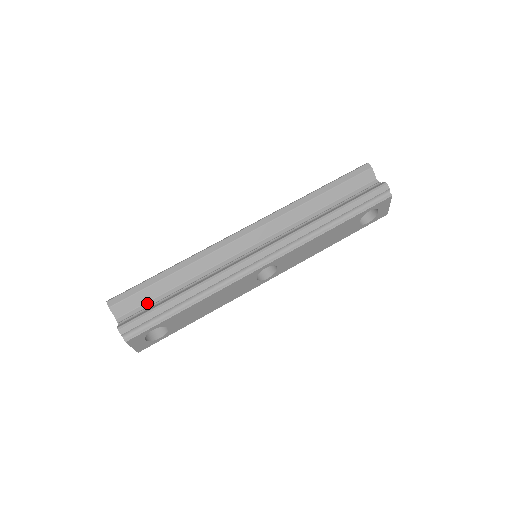
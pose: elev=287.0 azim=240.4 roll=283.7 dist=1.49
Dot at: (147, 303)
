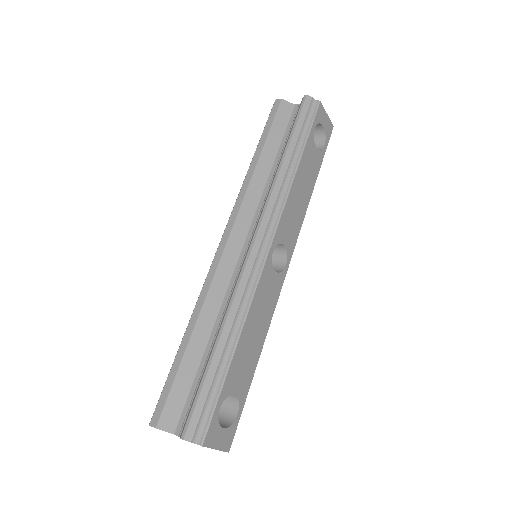
Dot at: (191, 389)
